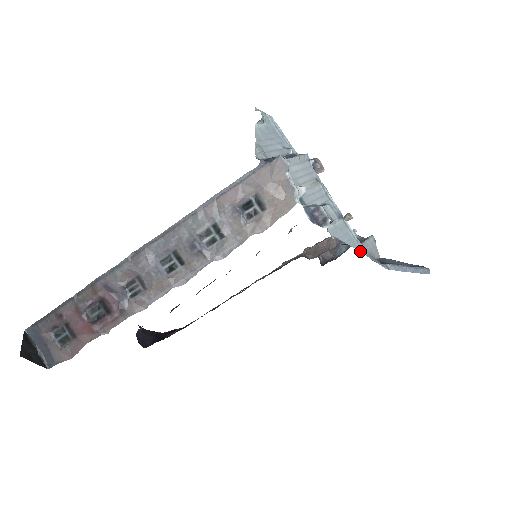
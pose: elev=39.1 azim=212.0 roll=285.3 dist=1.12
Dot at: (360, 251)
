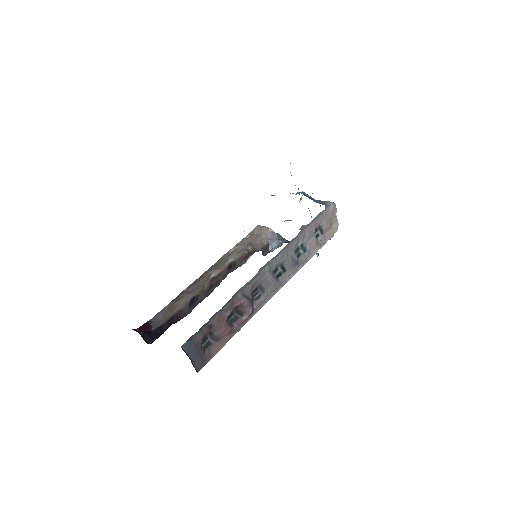
Dot at: occluded
